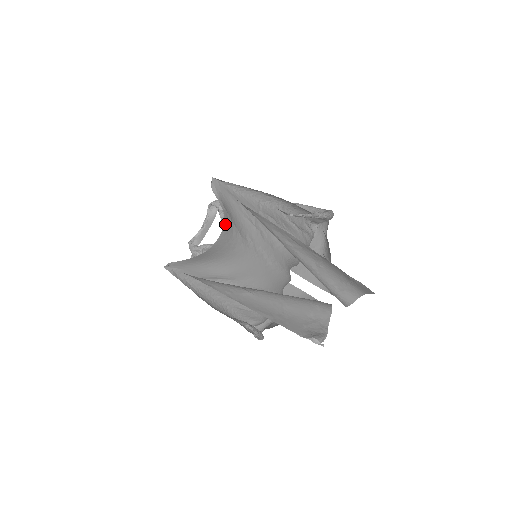
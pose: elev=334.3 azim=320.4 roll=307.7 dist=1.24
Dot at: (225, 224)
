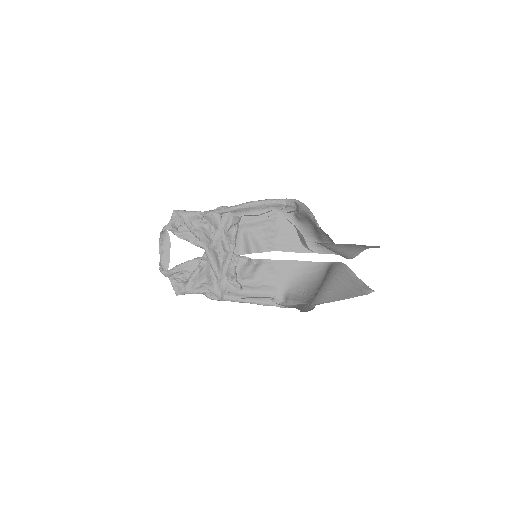
Dot at: occluded
